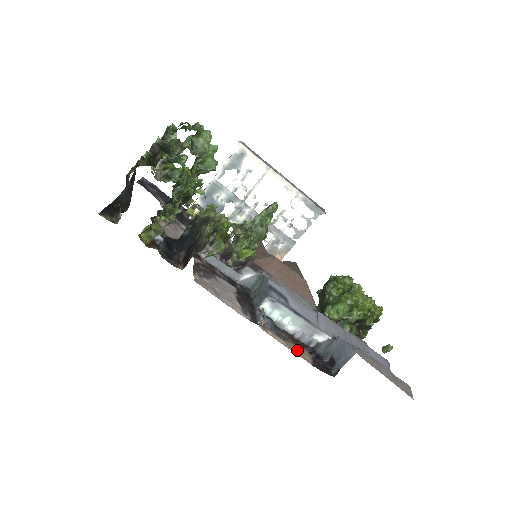
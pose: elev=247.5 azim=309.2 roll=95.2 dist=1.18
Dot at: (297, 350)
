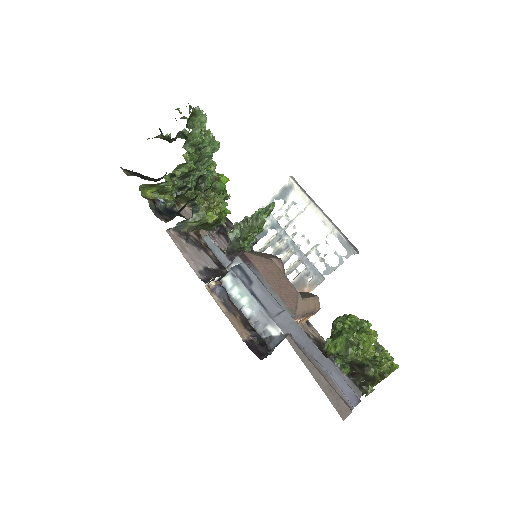
Dot at: (237, 324)
